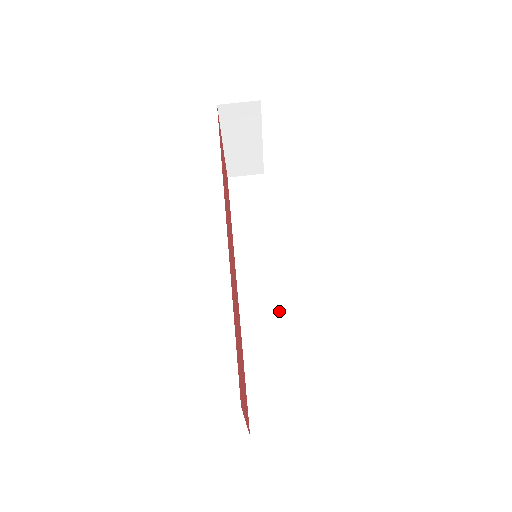
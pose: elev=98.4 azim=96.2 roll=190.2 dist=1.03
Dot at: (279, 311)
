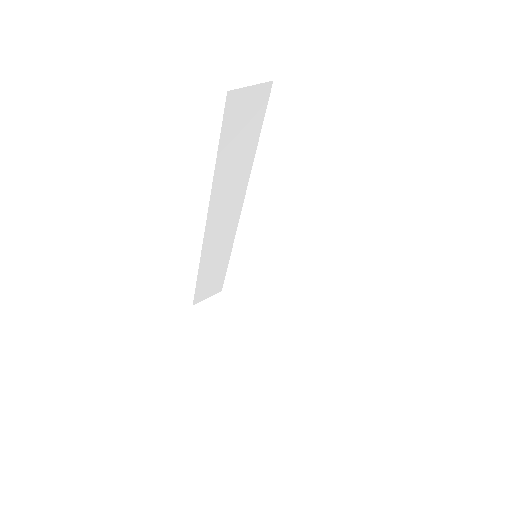
Dot at: occluded
